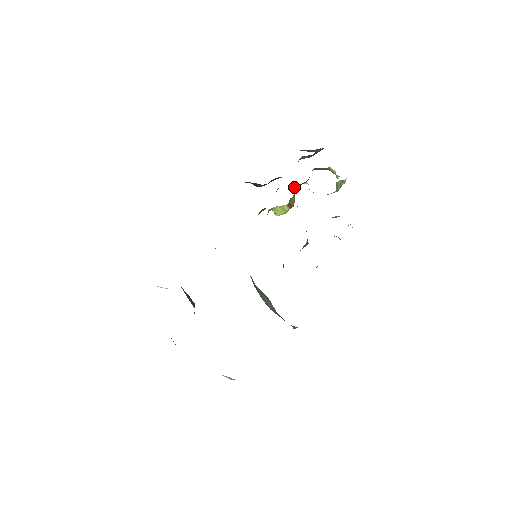
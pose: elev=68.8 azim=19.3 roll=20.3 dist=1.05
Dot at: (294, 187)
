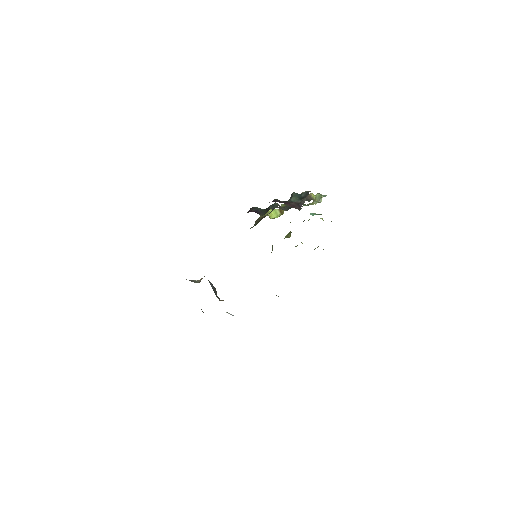
Dot at: (285, 210)
